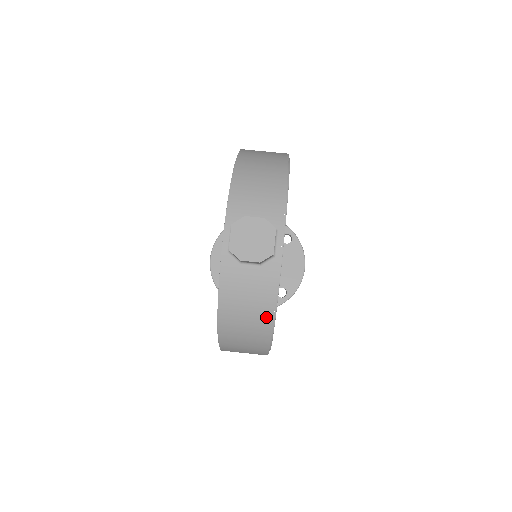
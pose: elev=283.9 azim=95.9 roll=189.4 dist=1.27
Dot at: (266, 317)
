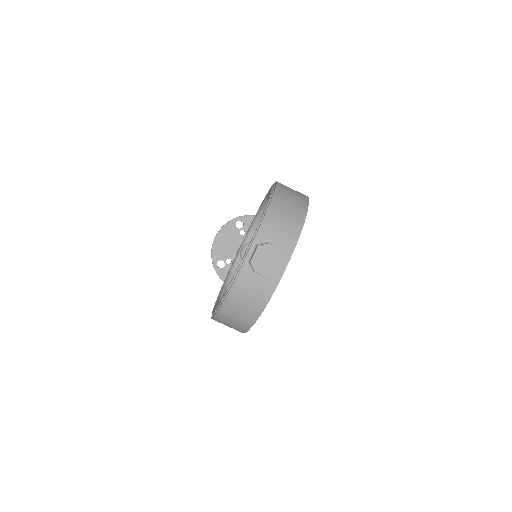
Dot at: (256, 311)
